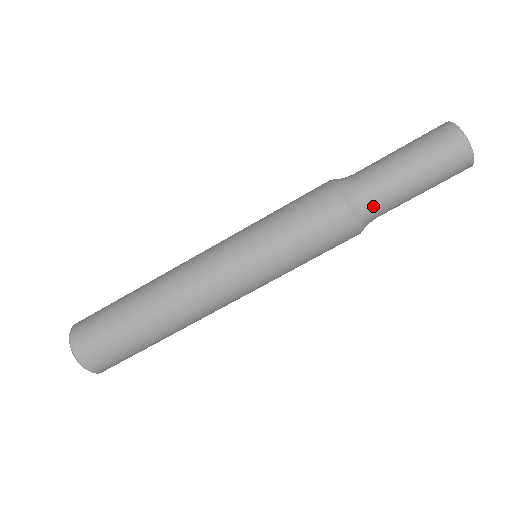
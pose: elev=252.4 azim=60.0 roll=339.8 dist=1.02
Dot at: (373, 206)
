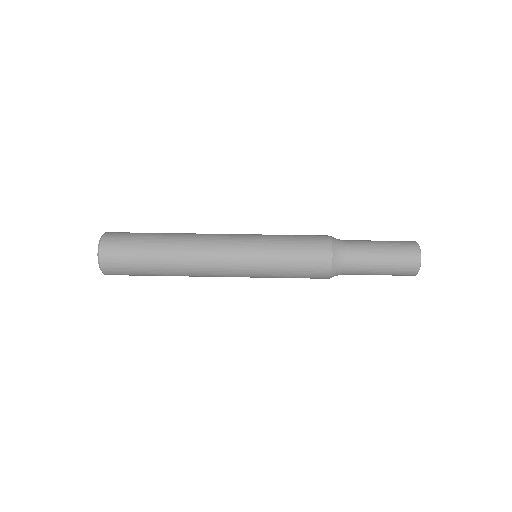
Dot at: (346, 244)
